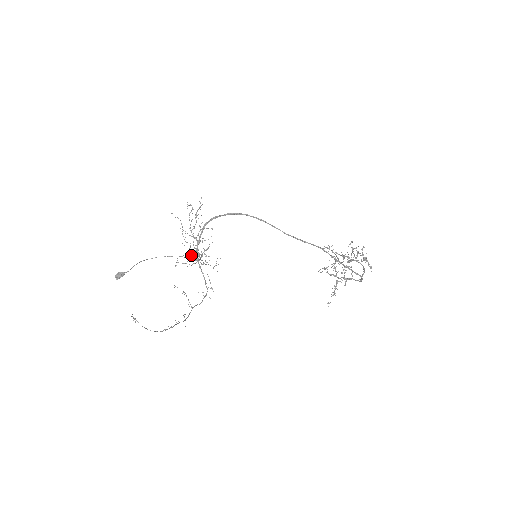
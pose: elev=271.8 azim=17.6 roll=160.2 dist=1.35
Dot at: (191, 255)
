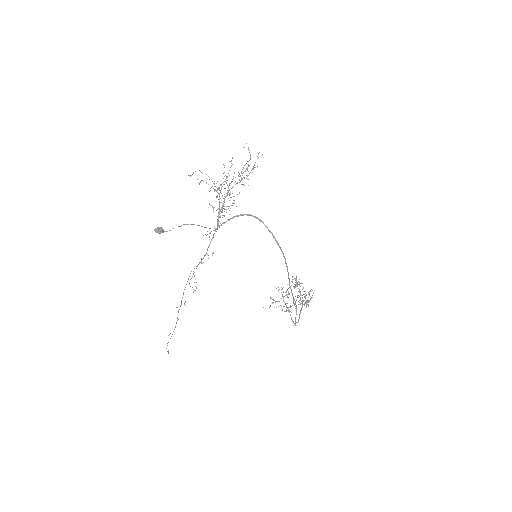
Dot at: occluded
